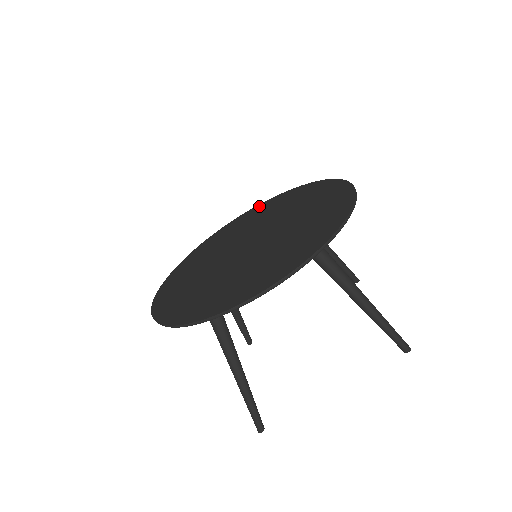
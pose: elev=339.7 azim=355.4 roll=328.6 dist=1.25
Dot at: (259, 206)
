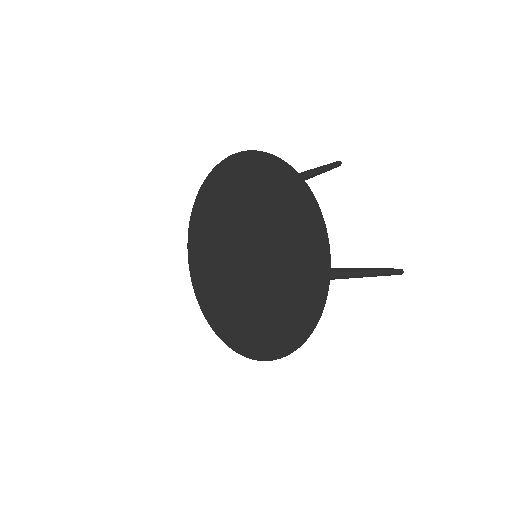
Dot at: (222, 169)
